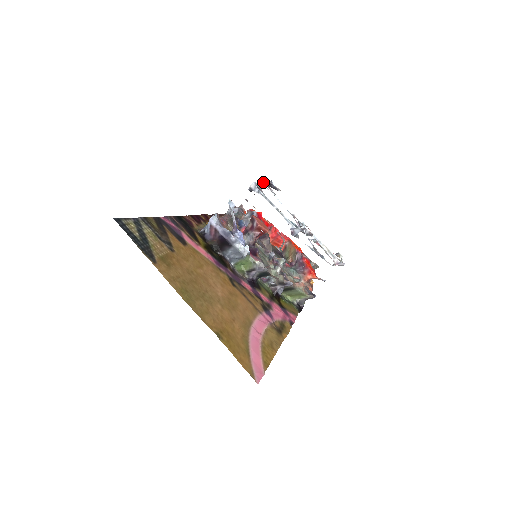
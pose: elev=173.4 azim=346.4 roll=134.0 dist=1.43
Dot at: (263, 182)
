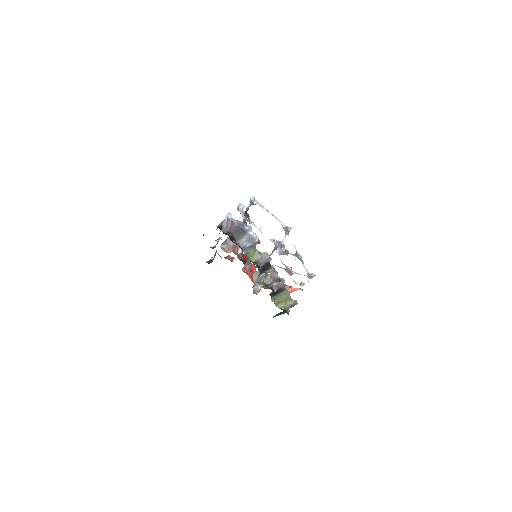
Dot at: occluded
